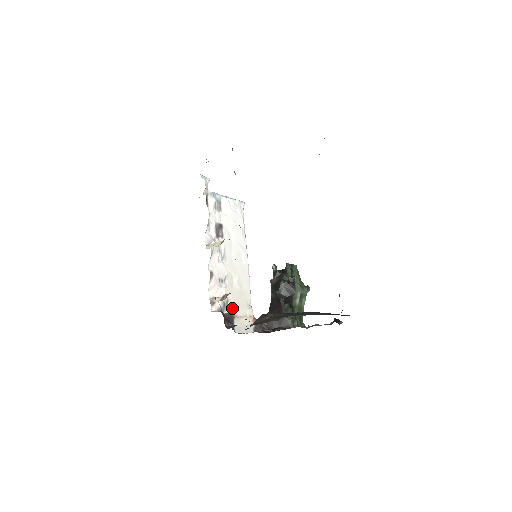
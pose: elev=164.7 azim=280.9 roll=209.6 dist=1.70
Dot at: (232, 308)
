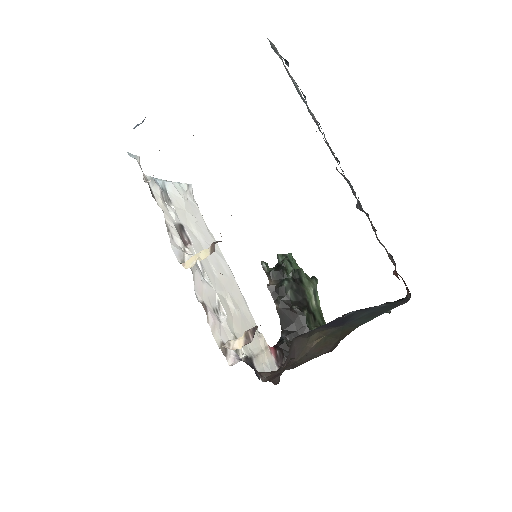
Dot at: (244, 347)
